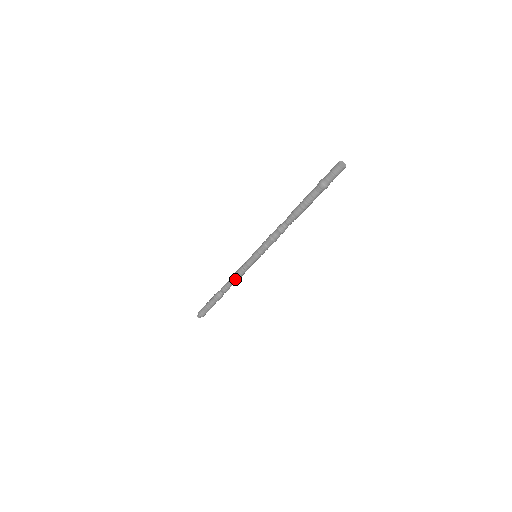
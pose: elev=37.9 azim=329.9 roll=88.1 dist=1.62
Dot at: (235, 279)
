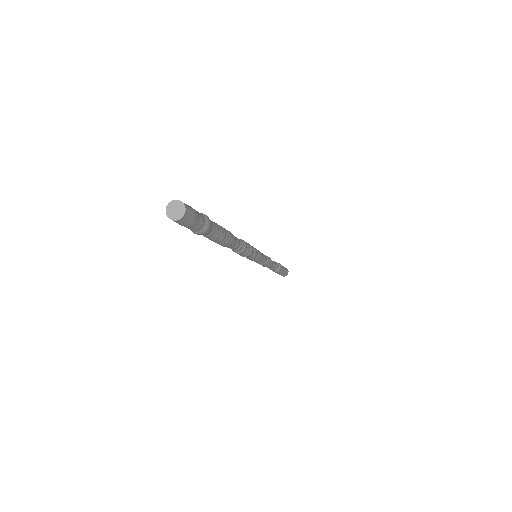
Dot at: occluded
